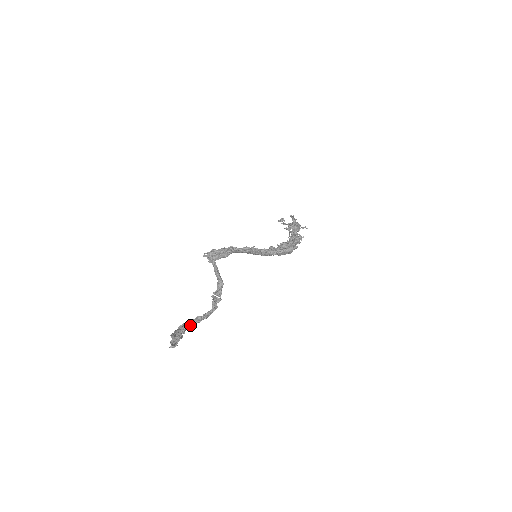
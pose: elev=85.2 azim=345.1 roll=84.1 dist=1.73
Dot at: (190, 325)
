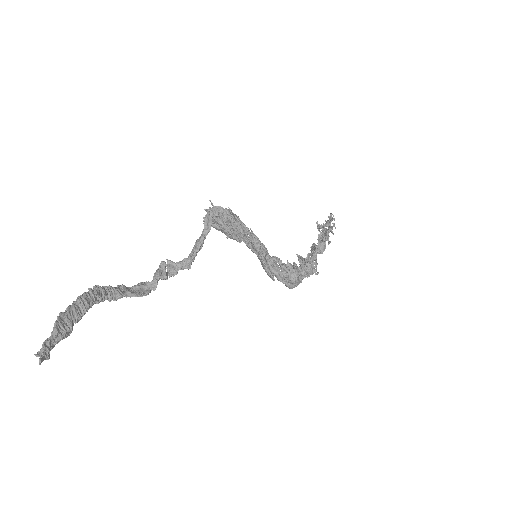
Dot at: (98, 302)
